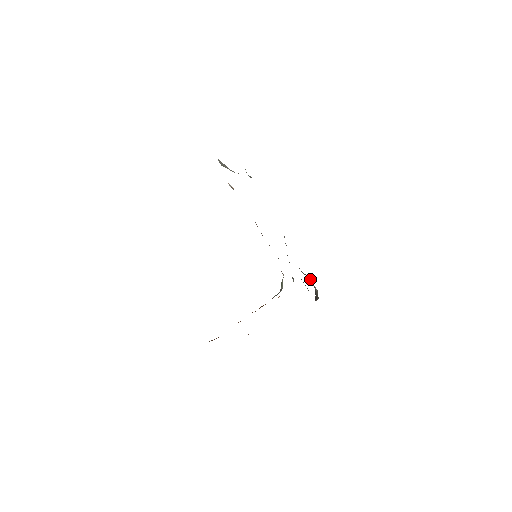
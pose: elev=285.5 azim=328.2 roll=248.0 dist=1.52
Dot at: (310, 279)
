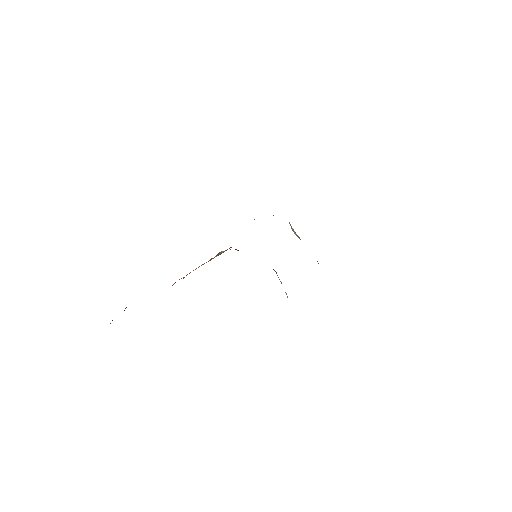
Dot at: occluded
